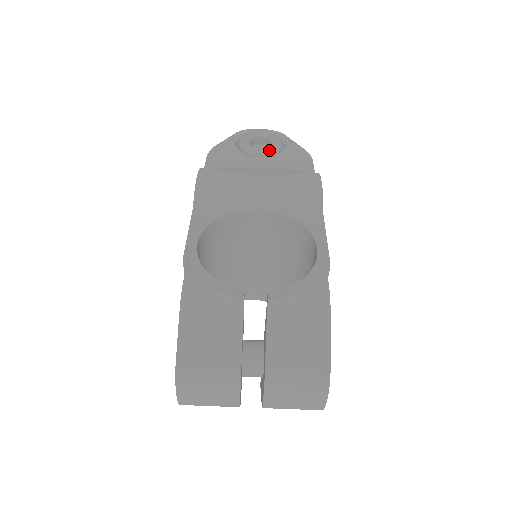
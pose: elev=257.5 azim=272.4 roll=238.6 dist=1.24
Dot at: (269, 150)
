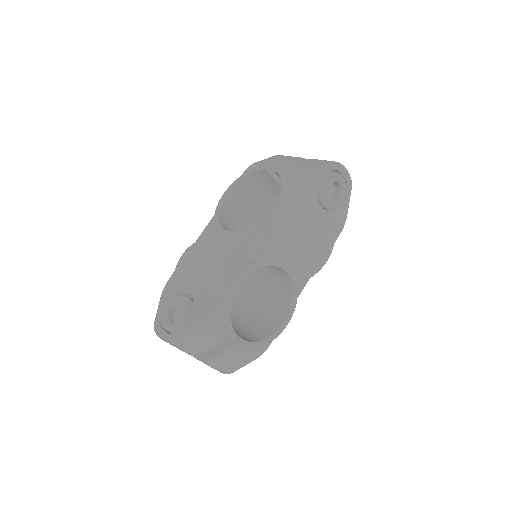
Dot at: (332, 205)
